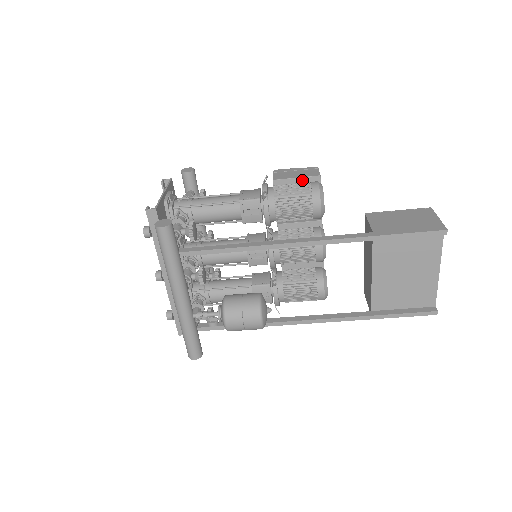
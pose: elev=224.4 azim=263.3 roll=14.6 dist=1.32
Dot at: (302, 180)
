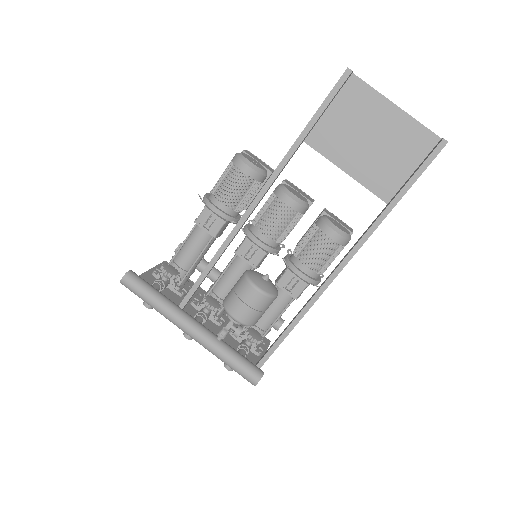
Dot at: occluded
